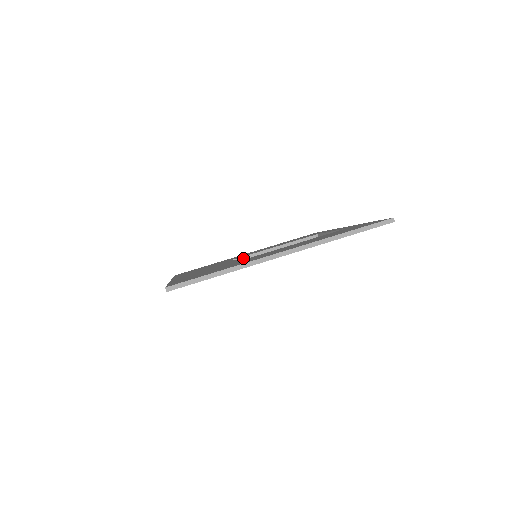
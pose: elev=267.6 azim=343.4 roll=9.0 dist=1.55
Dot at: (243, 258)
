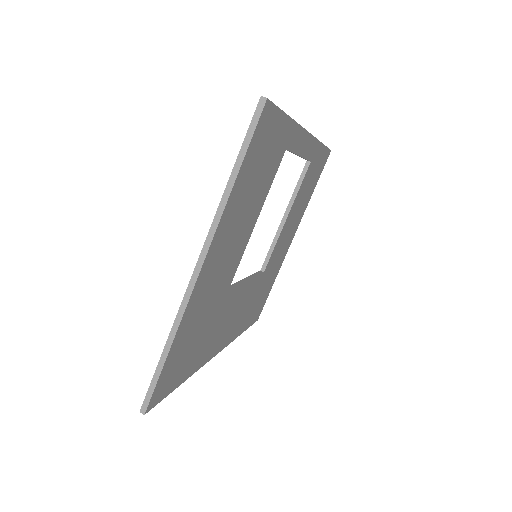
Dot at: (267, 259)
